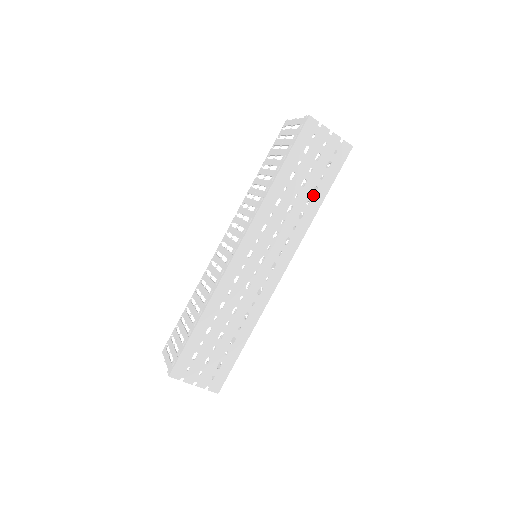
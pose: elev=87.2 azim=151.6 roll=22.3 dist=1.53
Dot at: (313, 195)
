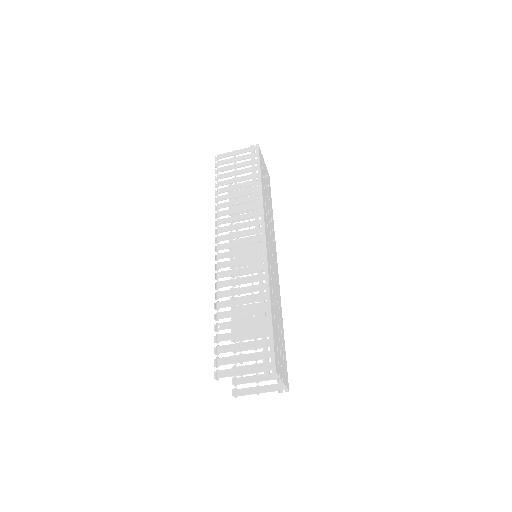
Dot at: (270, 205)
